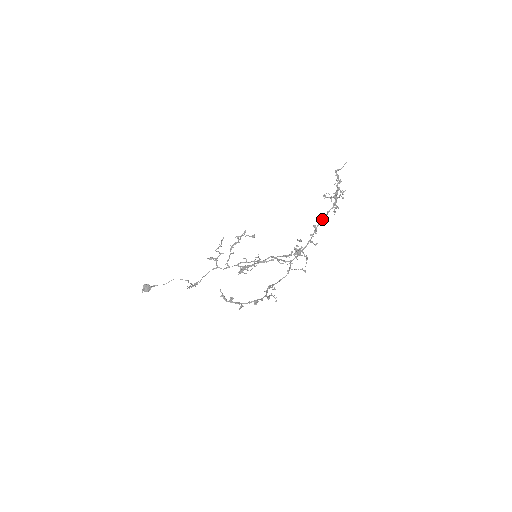
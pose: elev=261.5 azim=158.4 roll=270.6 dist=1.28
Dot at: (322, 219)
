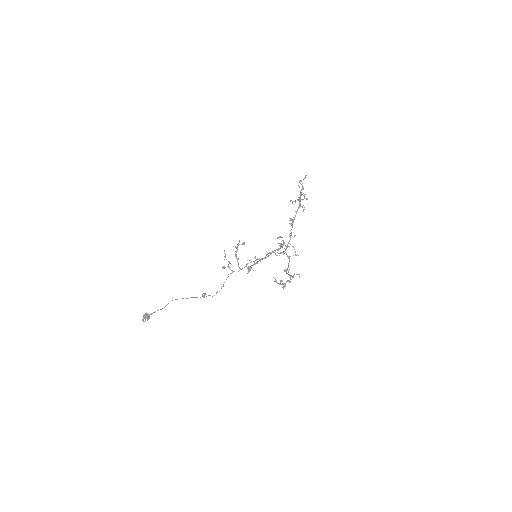
Dot at: (294, 217)
